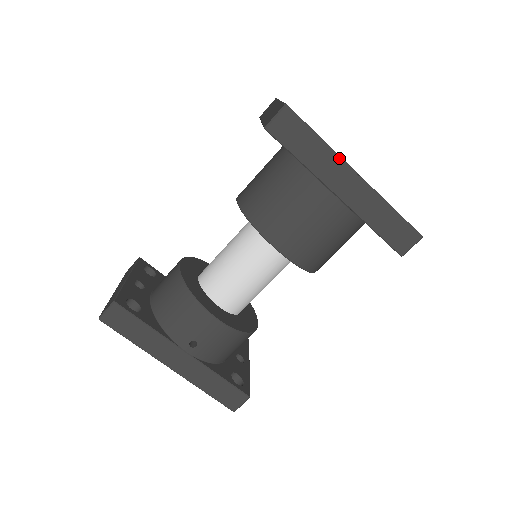
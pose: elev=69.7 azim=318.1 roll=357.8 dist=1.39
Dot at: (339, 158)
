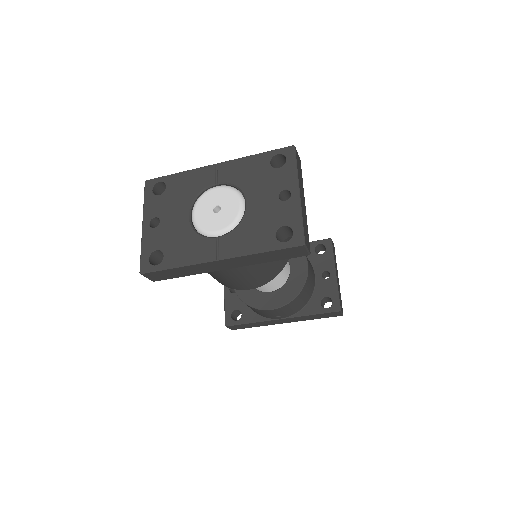
Dot at: (197, 265)
